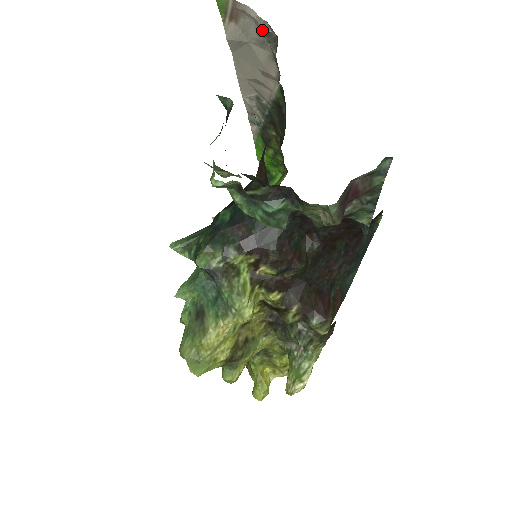
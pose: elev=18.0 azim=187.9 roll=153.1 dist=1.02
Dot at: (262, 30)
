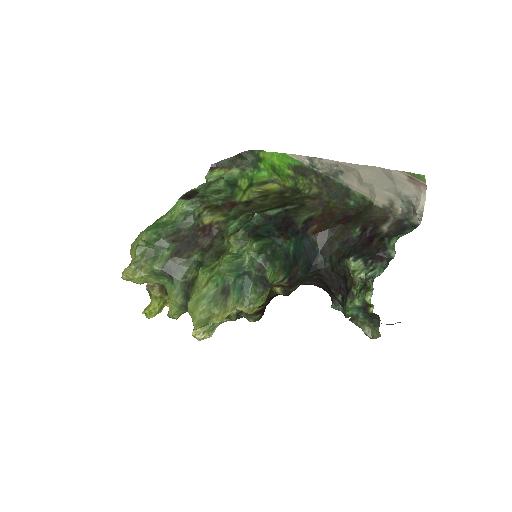
Dot at: (411, 200)
